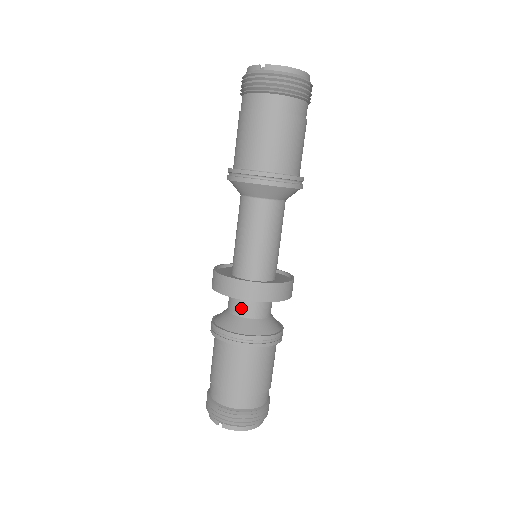
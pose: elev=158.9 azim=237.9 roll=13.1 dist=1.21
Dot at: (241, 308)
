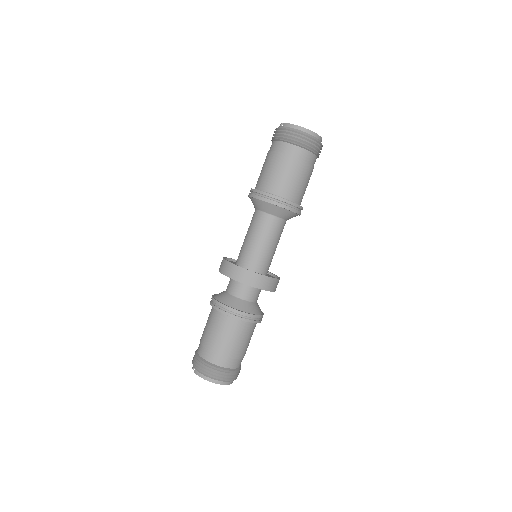
Dot at: (230, 287)
